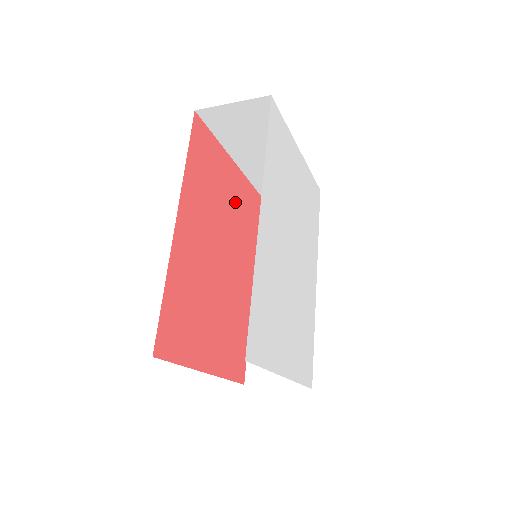
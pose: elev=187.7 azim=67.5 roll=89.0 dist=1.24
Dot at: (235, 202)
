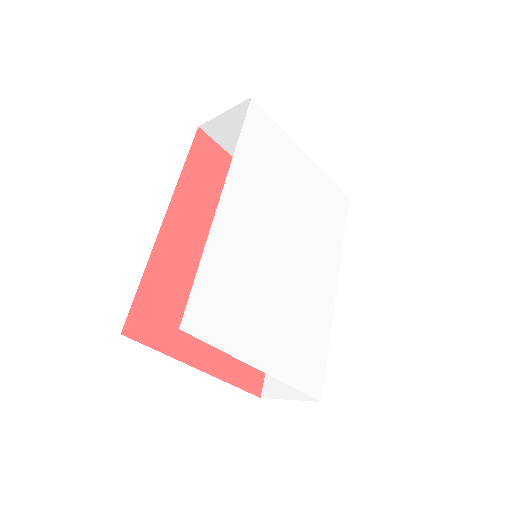
Dot at: occluded
